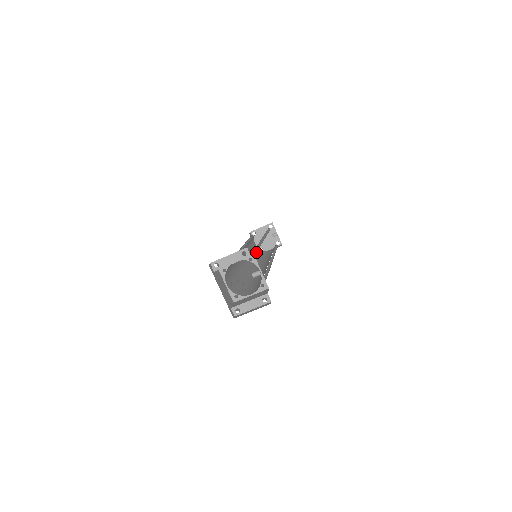
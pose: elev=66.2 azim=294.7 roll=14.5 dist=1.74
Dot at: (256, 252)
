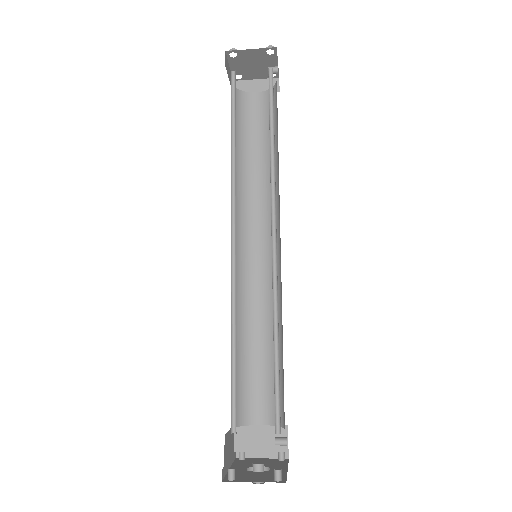
Dot at: (276, 357)
